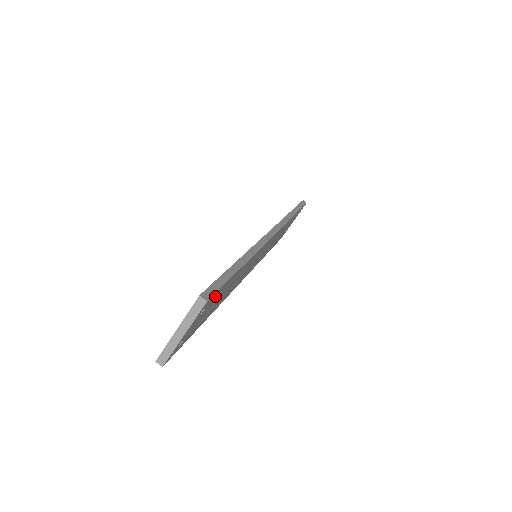
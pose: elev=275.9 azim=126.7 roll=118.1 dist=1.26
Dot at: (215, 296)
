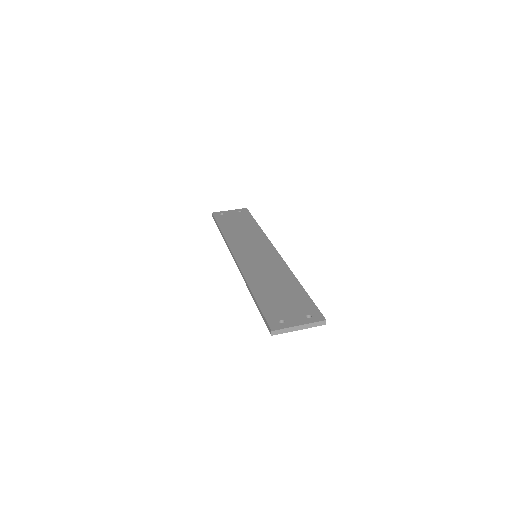
Dot at: occluded
